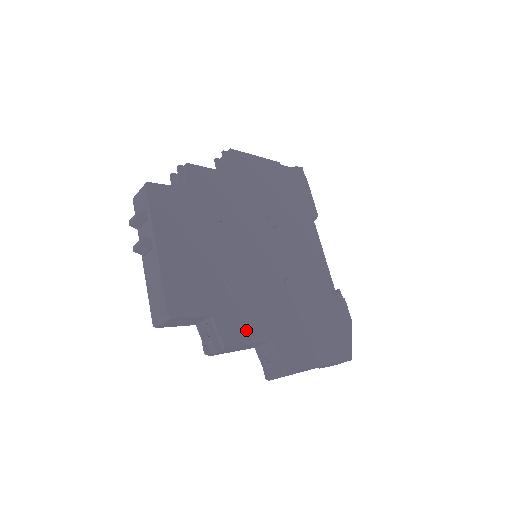
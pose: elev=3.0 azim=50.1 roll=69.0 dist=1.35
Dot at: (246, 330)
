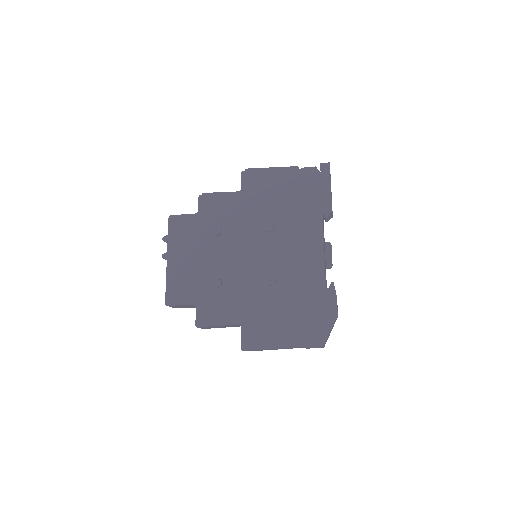
Dot at: (219, 316)
